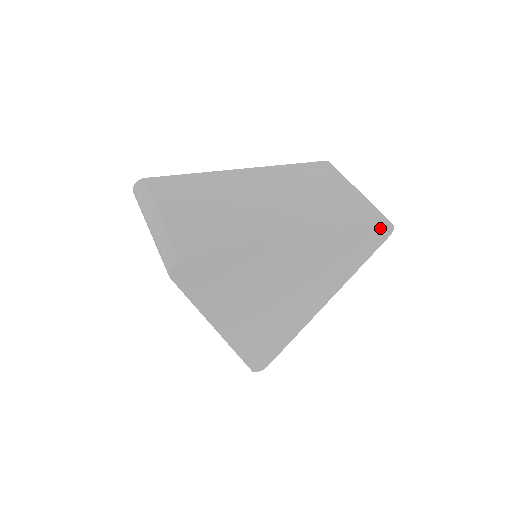
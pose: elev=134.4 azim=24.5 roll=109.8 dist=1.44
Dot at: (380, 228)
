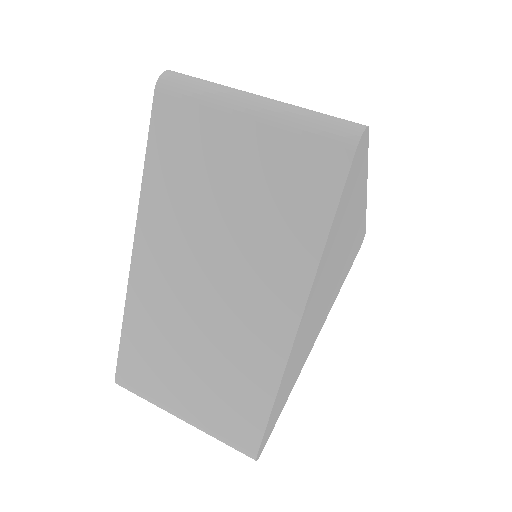
Dot at: (363, 234)
